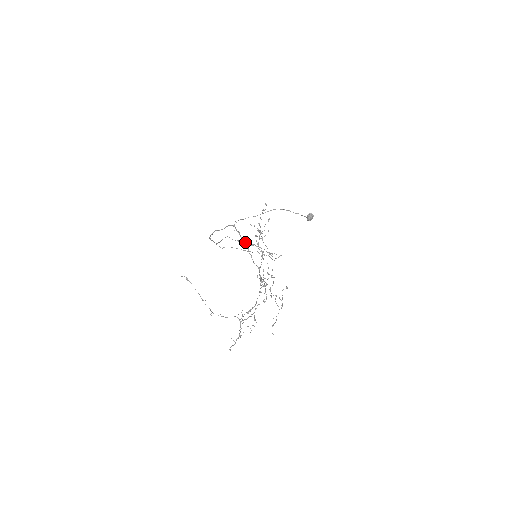
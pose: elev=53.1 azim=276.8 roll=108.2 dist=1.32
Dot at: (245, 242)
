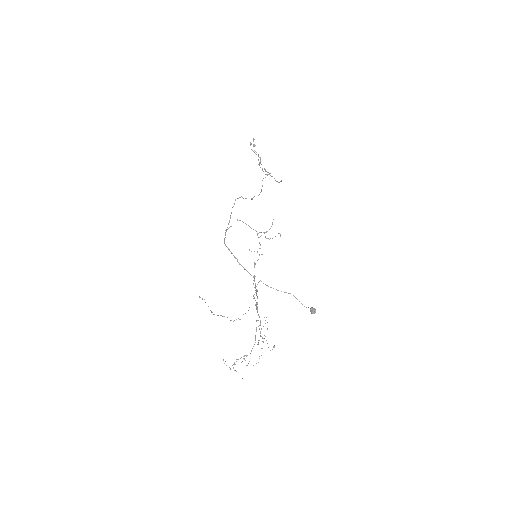
Dot at: (257, 291)
